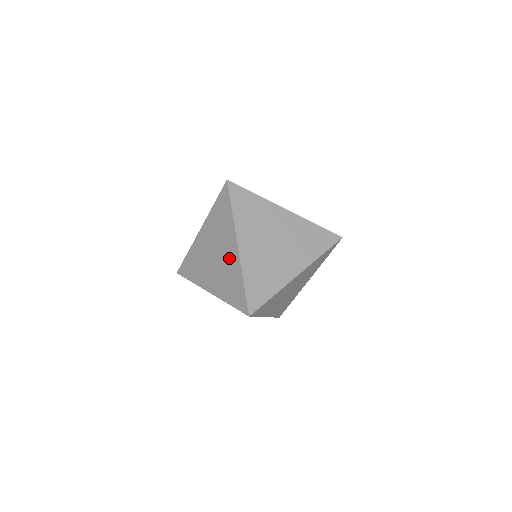
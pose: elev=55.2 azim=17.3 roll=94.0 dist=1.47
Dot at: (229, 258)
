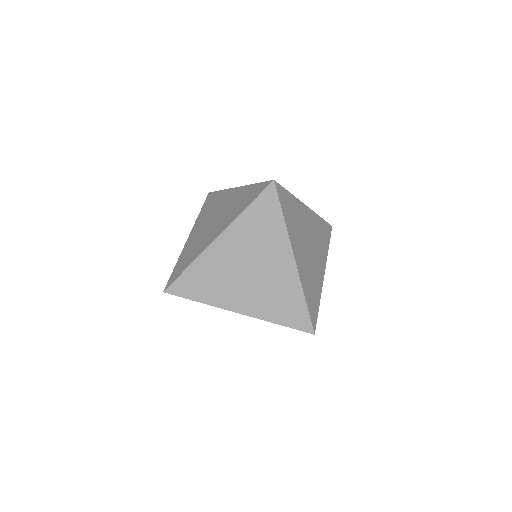
Dot at: (209, 237)
